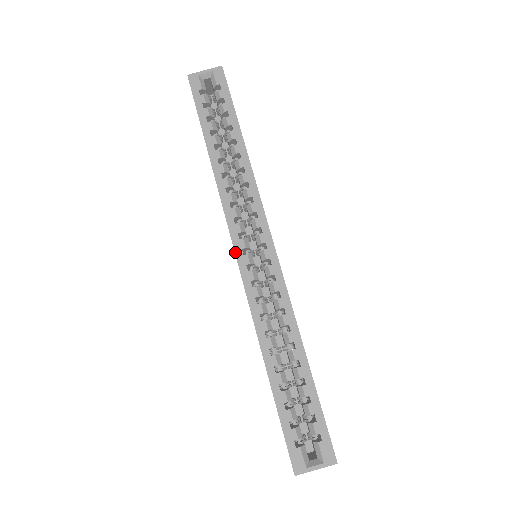
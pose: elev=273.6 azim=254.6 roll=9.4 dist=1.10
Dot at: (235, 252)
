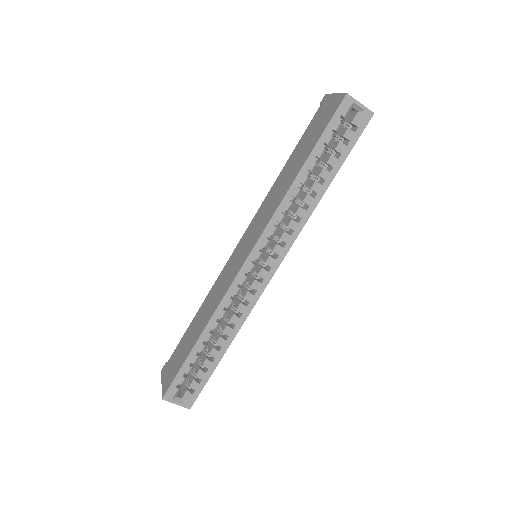
Dot at: (249, 256)
